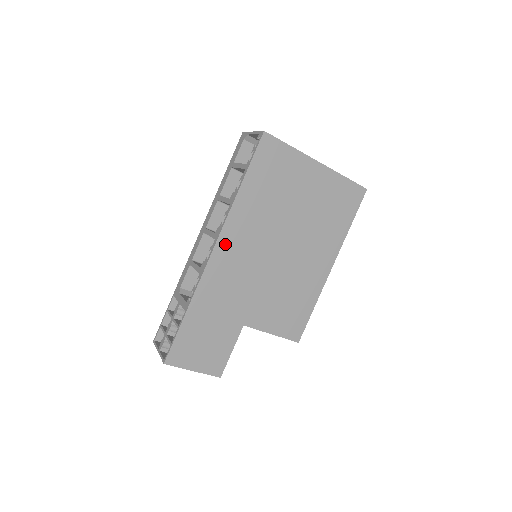
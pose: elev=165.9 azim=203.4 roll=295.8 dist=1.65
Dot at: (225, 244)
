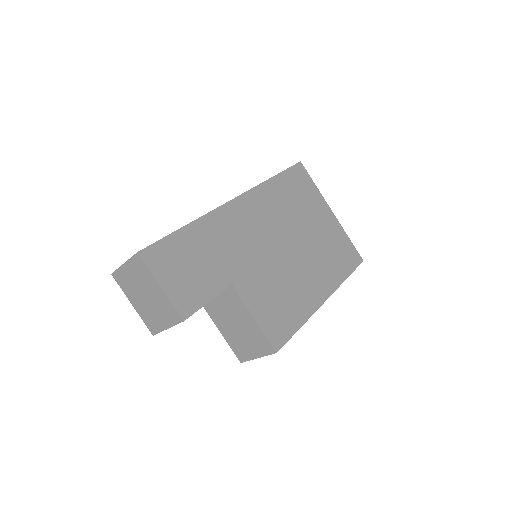
Dot at: (246, 203)
